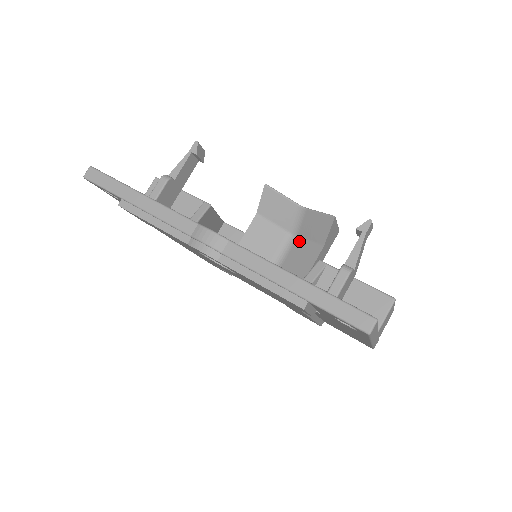
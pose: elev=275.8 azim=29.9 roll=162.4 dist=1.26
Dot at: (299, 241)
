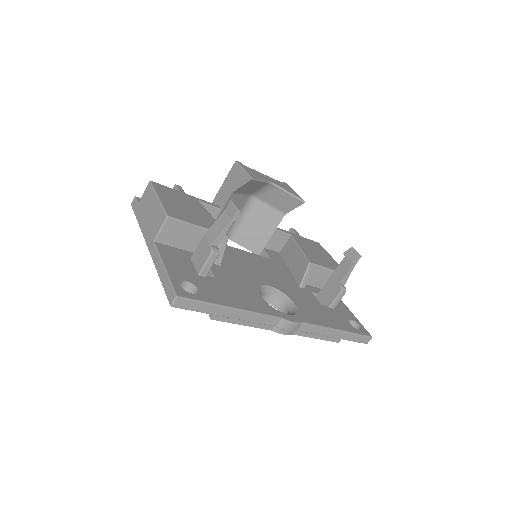
Dot at: (260, 203)
